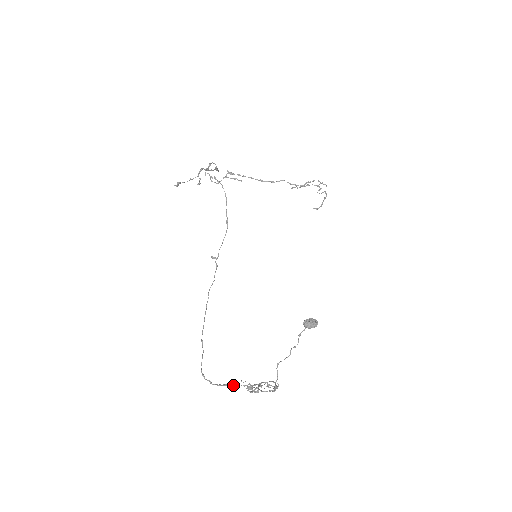
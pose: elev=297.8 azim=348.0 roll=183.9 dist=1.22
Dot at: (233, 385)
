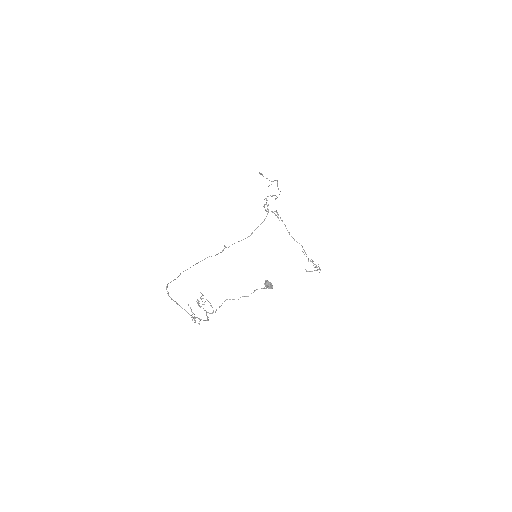
Dot at: occluded
